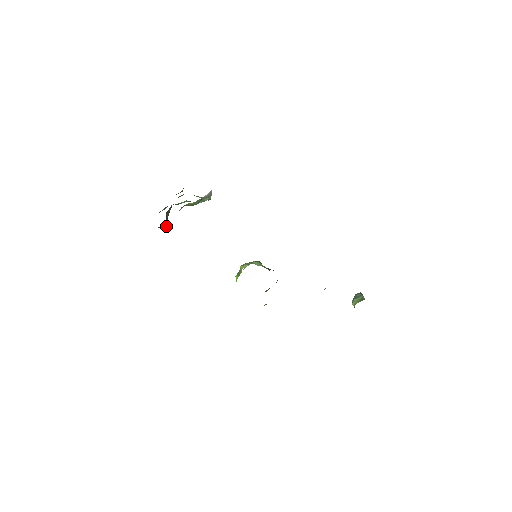
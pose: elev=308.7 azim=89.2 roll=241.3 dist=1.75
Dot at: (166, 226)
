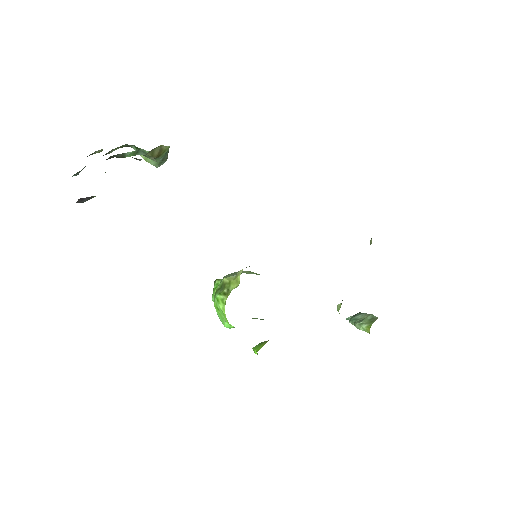
Dot at: occluded
